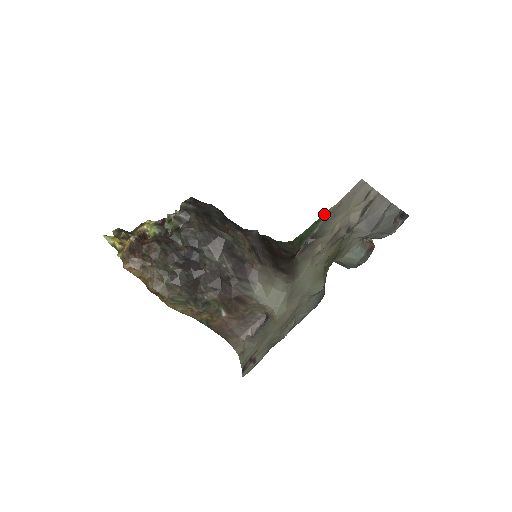
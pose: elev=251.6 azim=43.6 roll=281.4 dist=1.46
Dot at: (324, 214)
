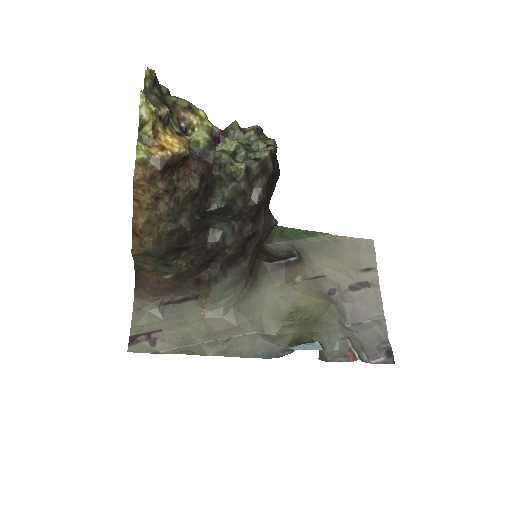
Dot at: (320, 233)
